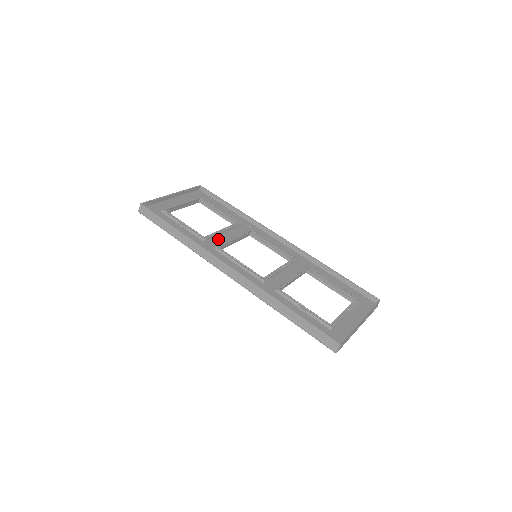
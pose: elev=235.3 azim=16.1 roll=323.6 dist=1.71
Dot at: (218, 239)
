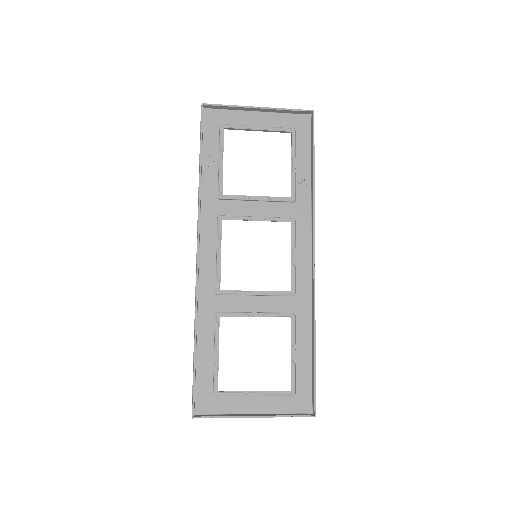
Dot at: (238, 206)
